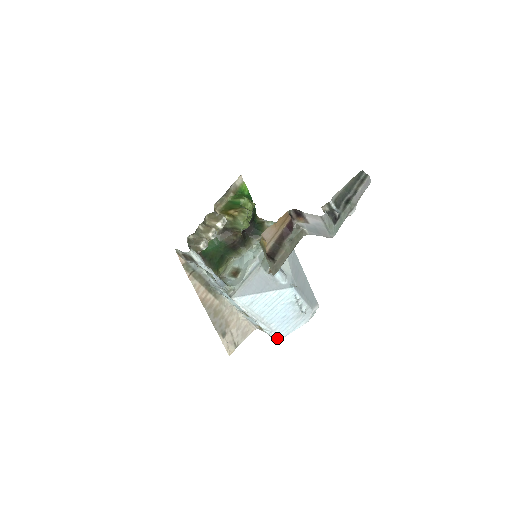
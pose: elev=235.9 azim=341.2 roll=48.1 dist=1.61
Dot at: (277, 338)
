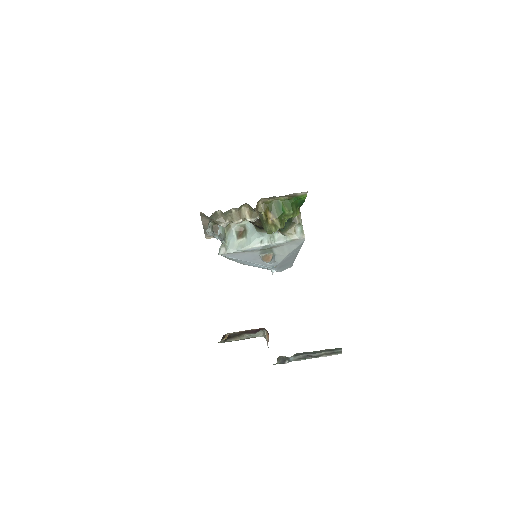
Dot at: (243, 264)
